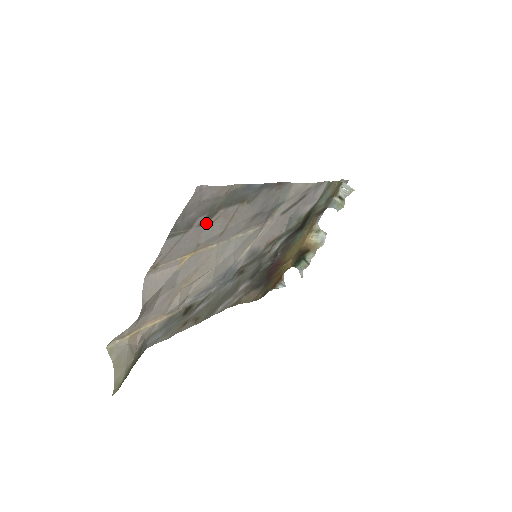
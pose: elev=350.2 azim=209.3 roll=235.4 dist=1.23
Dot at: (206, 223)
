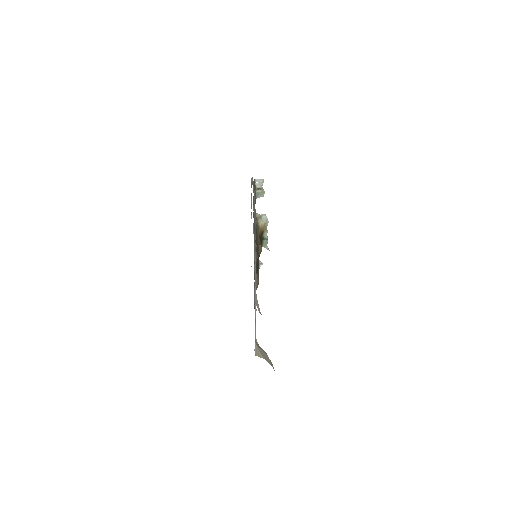
Dot at: occluded
